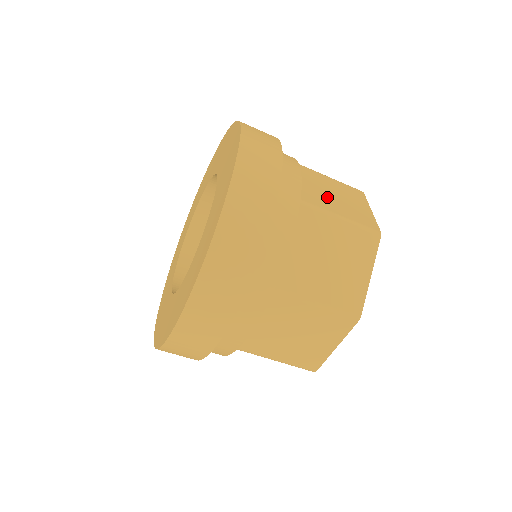
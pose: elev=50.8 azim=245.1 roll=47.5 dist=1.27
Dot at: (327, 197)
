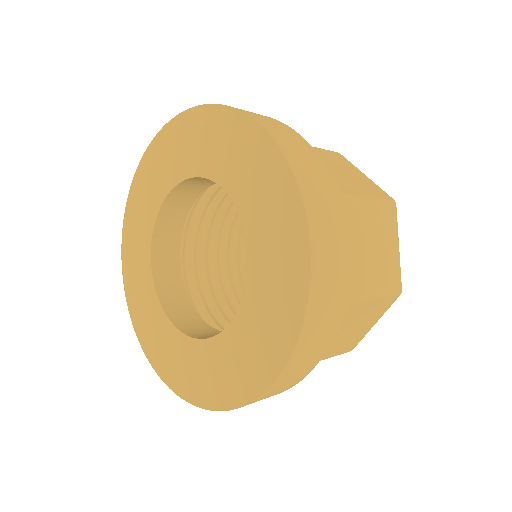
Dot at: (340, 177)
